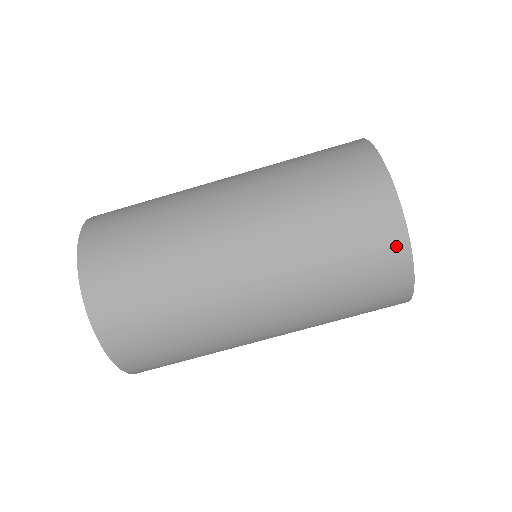
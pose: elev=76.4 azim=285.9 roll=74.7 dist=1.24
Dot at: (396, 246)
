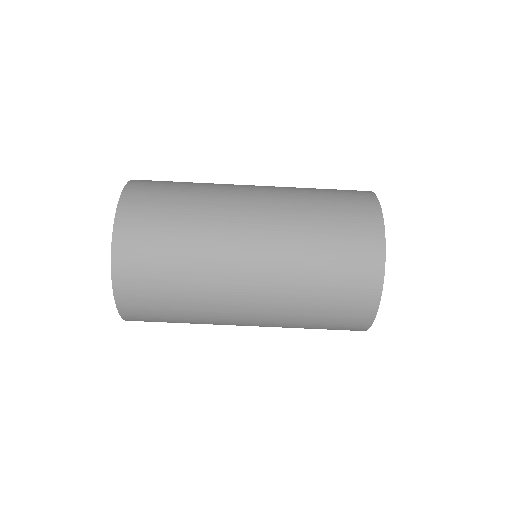
Dot at: (374, 251)
